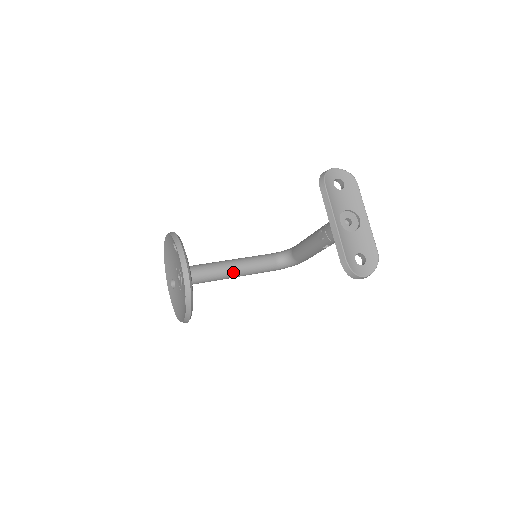
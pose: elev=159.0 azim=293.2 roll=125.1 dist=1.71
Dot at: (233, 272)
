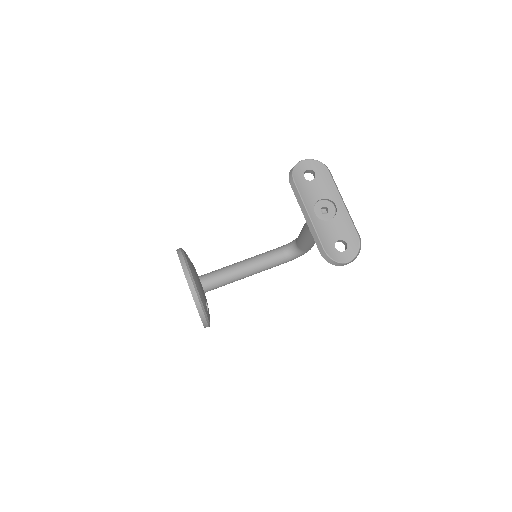
Dot at: (243, 273)
